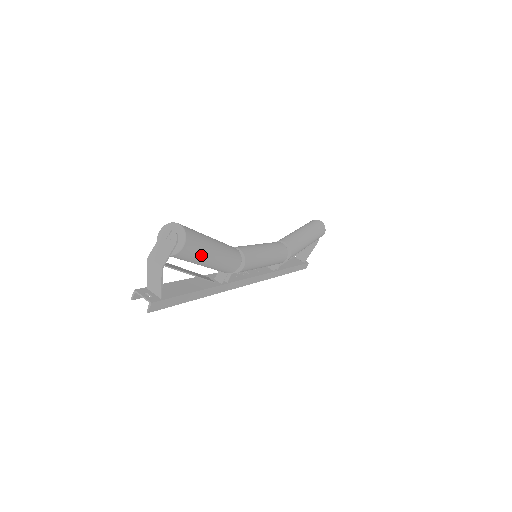
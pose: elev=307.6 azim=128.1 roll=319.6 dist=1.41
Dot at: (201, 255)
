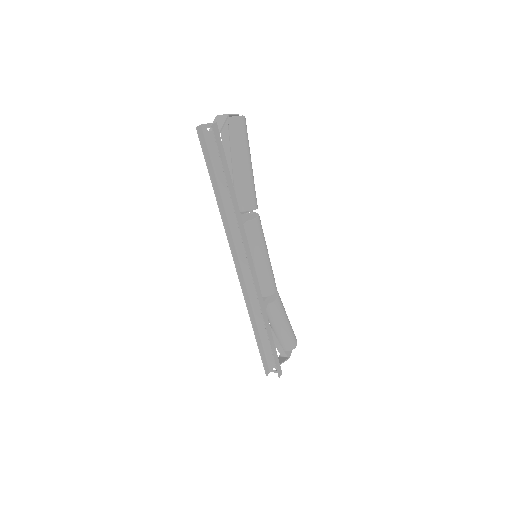
Dot at: (246, 144)
